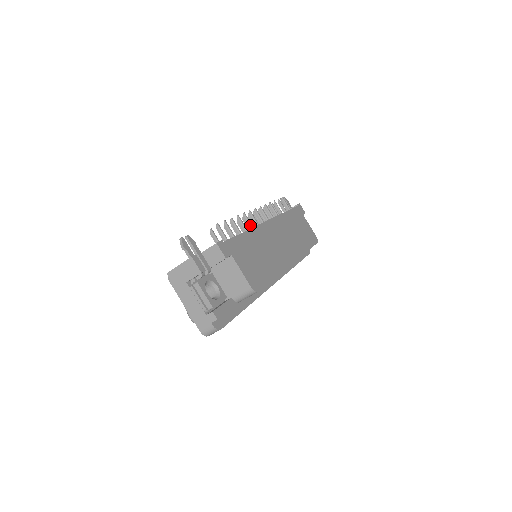
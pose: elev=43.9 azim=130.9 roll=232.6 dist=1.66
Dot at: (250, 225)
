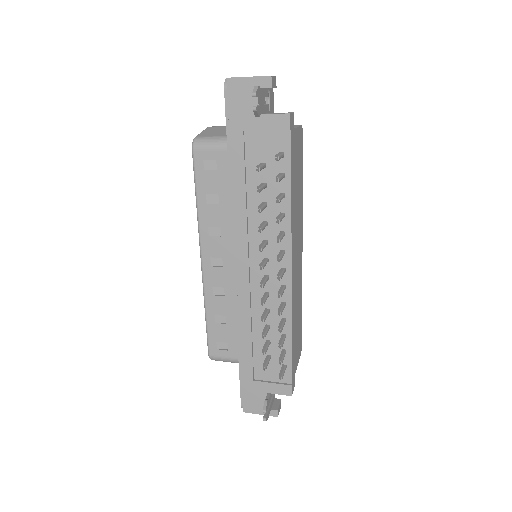
Dot at: (284, 308)
